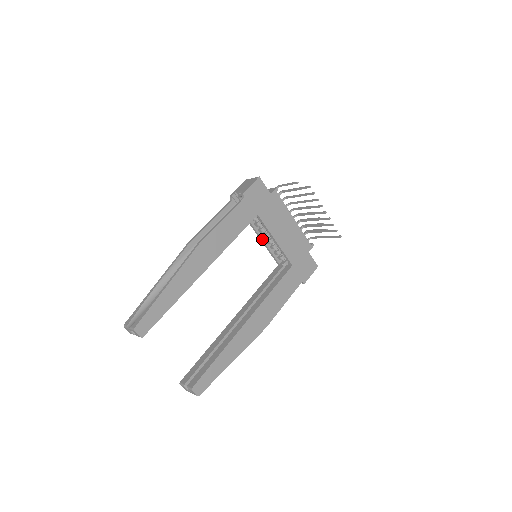
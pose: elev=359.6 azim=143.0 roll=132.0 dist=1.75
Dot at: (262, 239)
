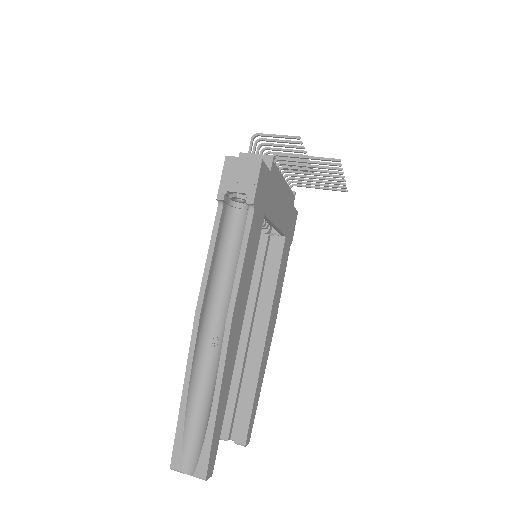
Dot at: occluded
